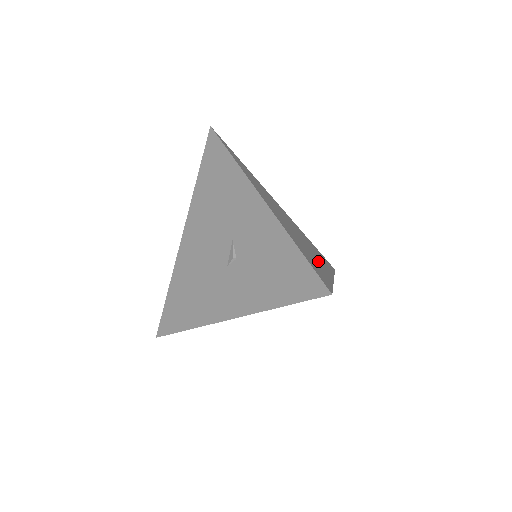
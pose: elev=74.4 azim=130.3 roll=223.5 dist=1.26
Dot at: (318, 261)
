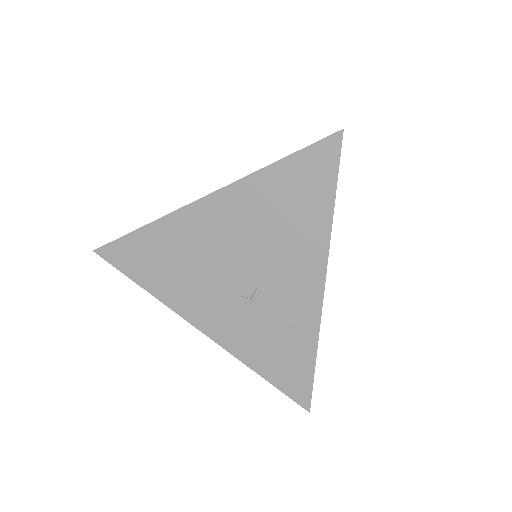
Dot at: occluded
